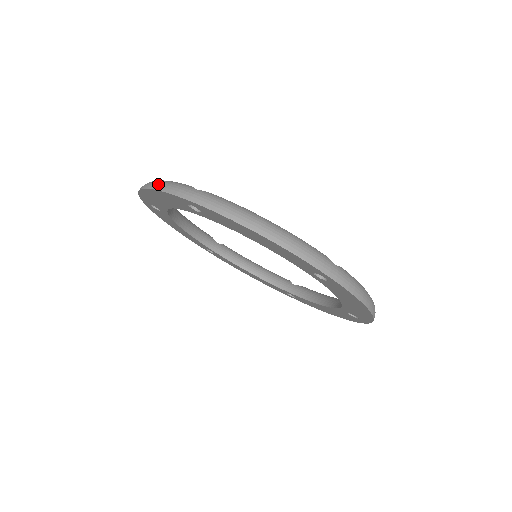
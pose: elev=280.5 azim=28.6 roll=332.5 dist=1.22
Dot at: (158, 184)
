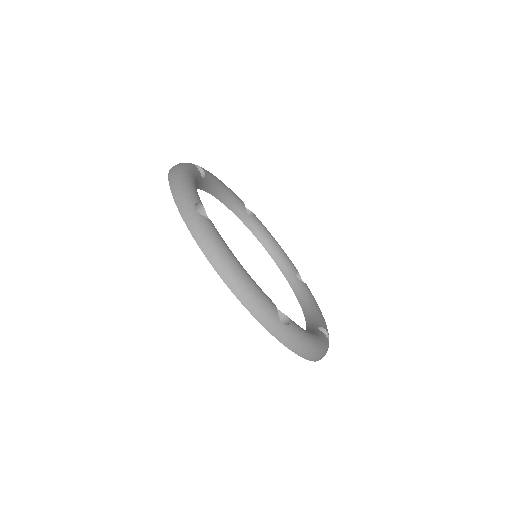
Dot at: (247, 300)
